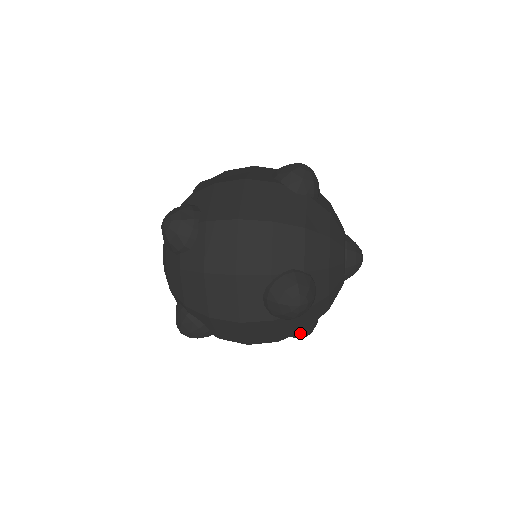
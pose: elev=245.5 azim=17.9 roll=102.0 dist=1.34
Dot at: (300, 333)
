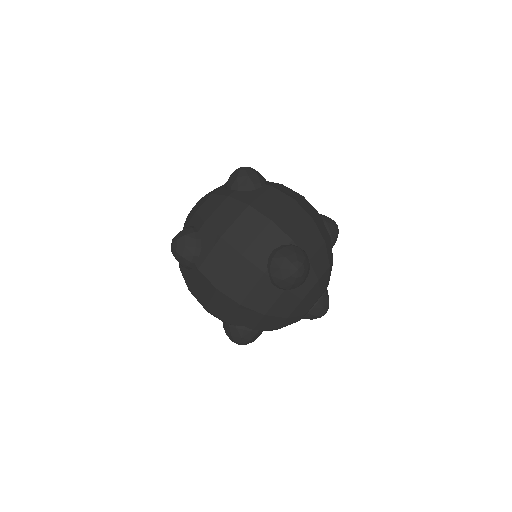
Dot at: (243, 330)
